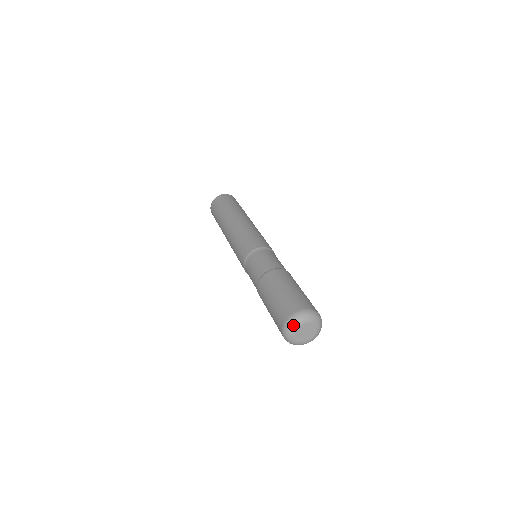
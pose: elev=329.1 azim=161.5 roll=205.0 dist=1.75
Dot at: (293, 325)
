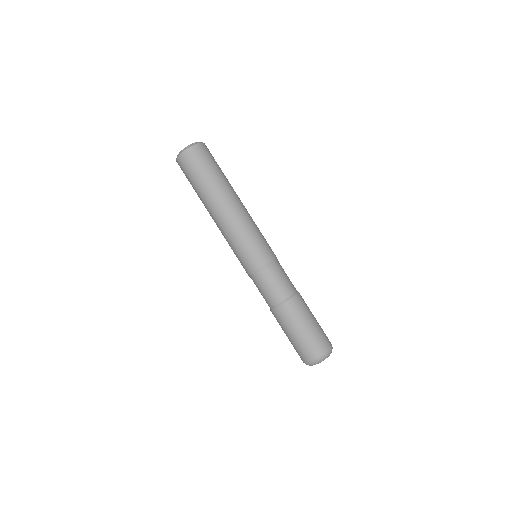
Dot at: occluded
